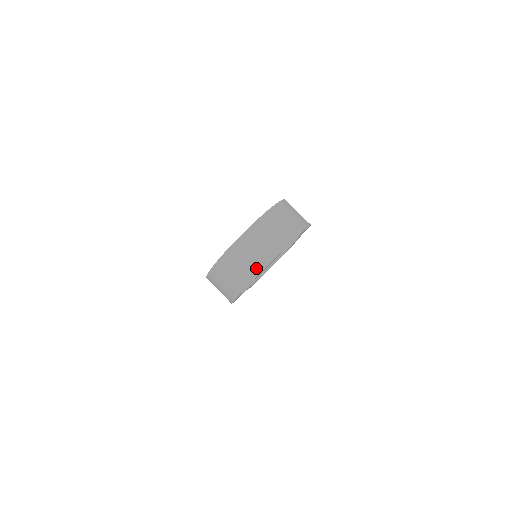
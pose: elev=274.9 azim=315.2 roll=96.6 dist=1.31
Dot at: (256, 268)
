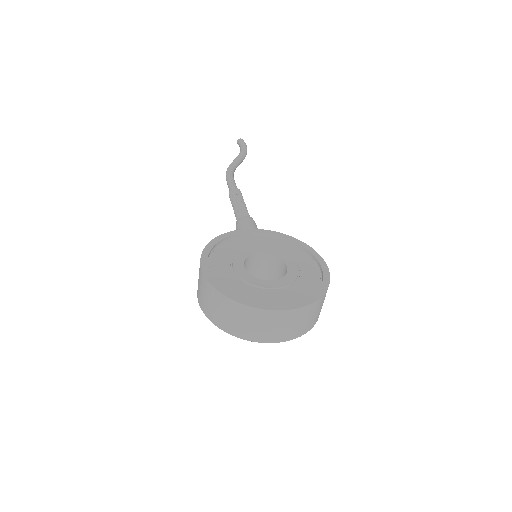
Dot at: (248, 335)
